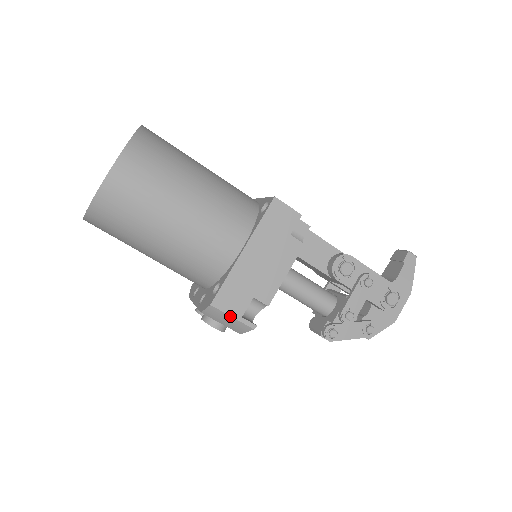
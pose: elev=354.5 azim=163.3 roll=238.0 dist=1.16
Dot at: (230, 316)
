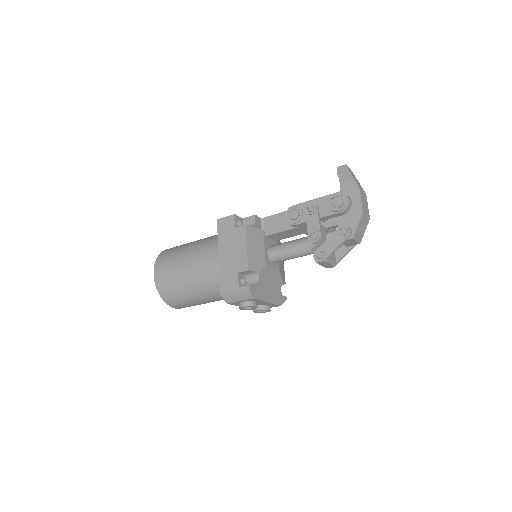
Dot at: (233, 292)
